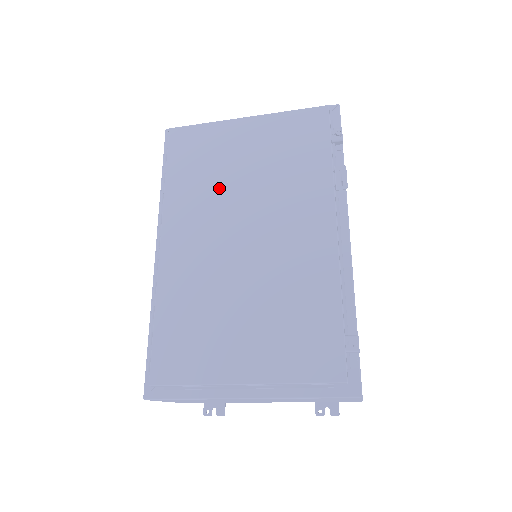
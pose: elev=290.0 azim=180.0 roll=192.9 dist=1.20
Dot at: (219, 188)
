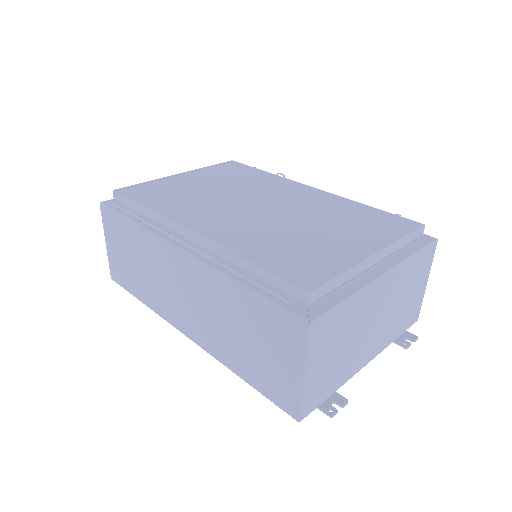
Dot at: (204, 197)
